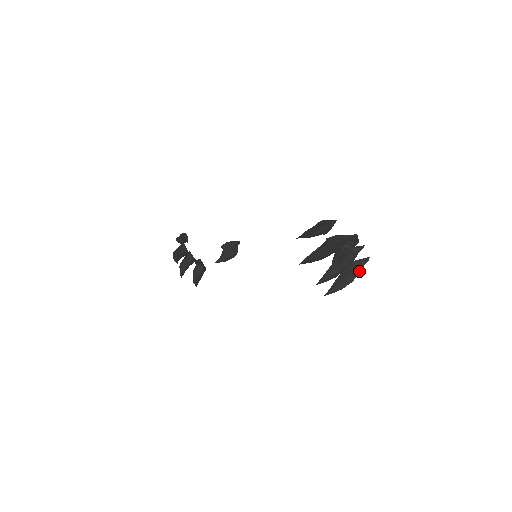
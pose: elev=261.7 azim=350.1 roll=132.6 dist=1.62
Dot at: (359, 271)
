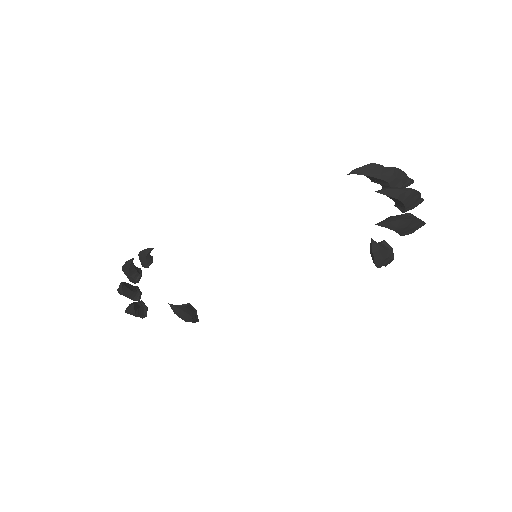
Dot at: (418, 220)
